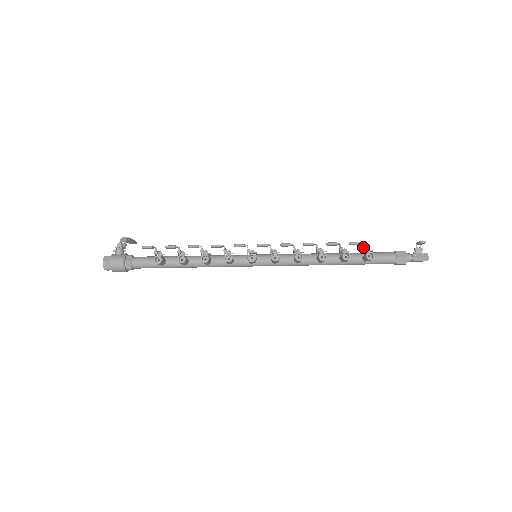
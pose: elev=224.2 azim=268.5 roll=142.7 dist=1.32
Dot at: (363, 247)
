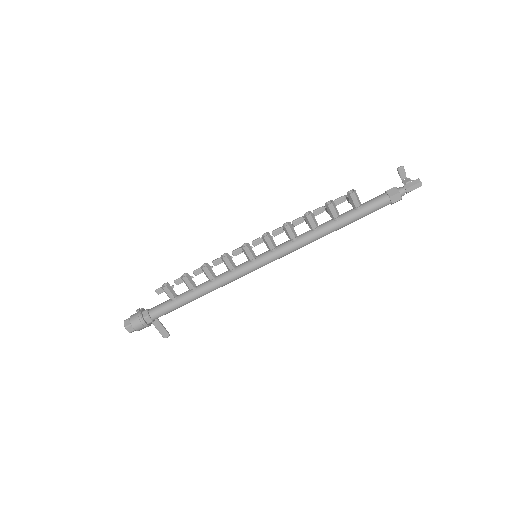
Dot at: (345, 196)
